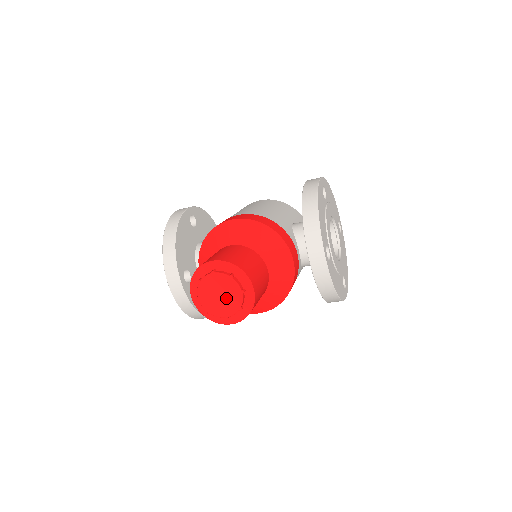
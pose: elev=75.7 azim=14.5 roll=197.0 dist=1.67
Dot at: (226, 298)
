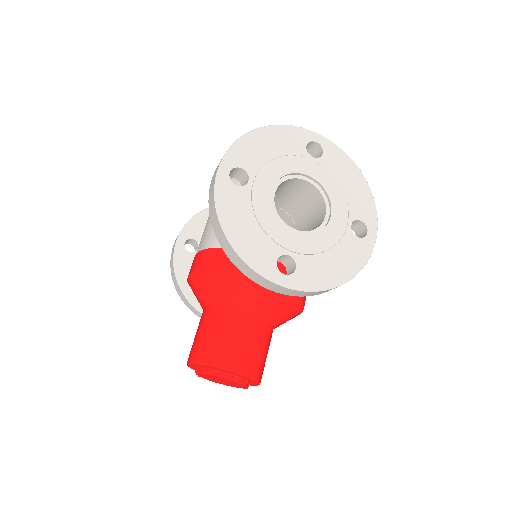
Dot at: (227, 382)
